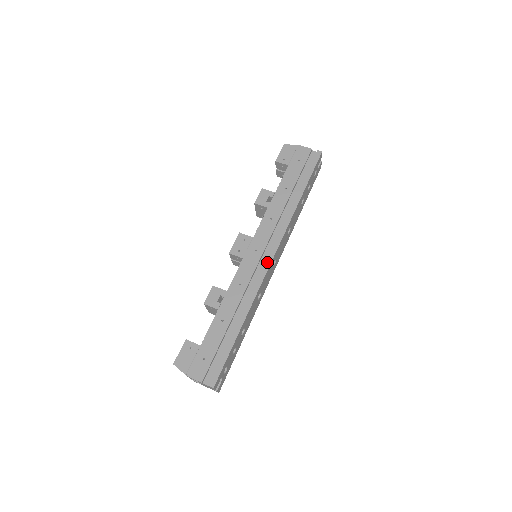
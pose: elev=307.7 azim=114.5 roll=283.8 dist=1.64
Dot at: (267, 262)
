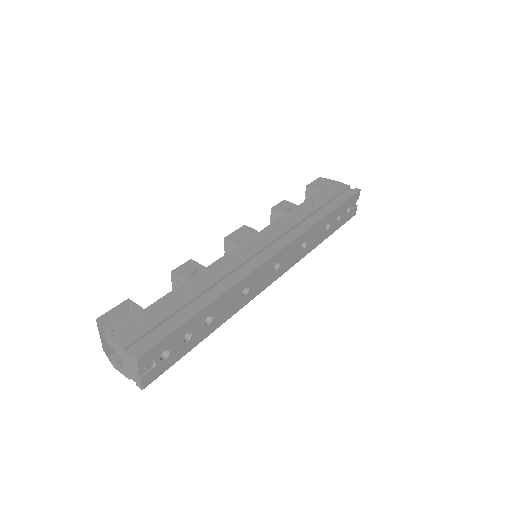
Dot at: (268, 254)
